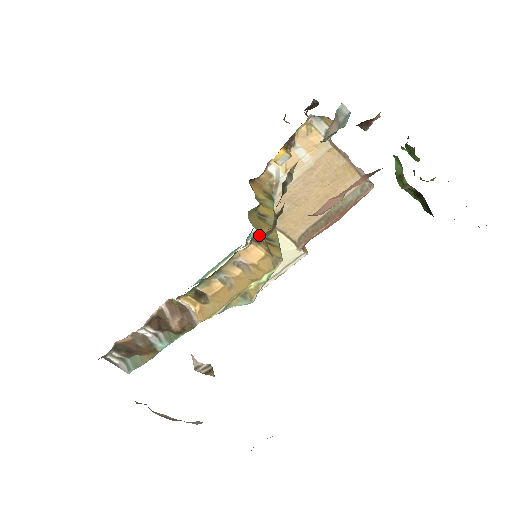
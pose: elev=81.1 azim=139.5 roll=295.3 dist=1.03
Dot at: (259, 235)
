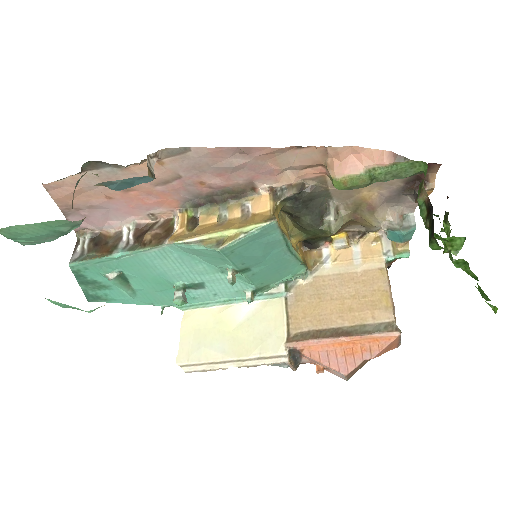
Dot at: occluded
